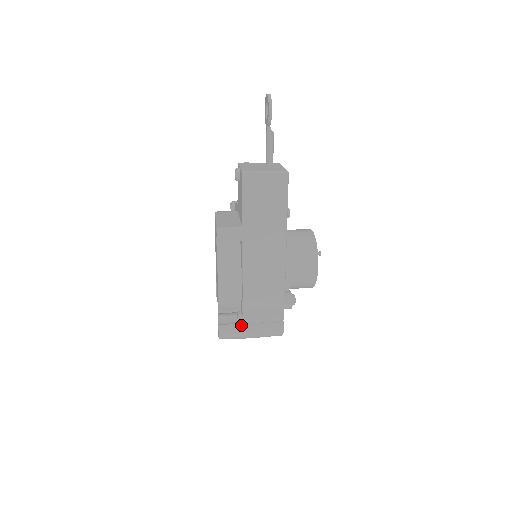
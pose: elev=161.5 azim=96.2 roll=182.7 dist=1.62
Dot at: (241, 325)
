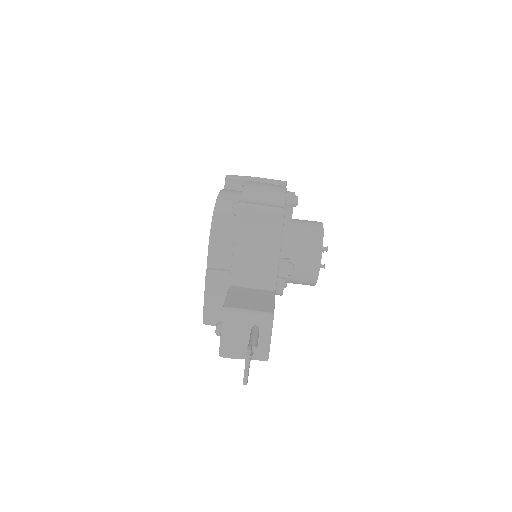
Dot at: occluded
